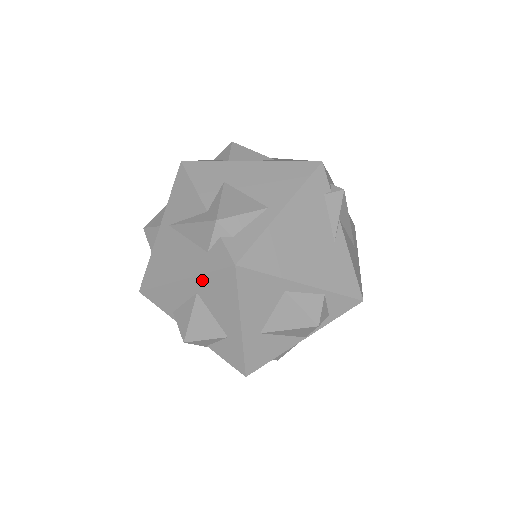
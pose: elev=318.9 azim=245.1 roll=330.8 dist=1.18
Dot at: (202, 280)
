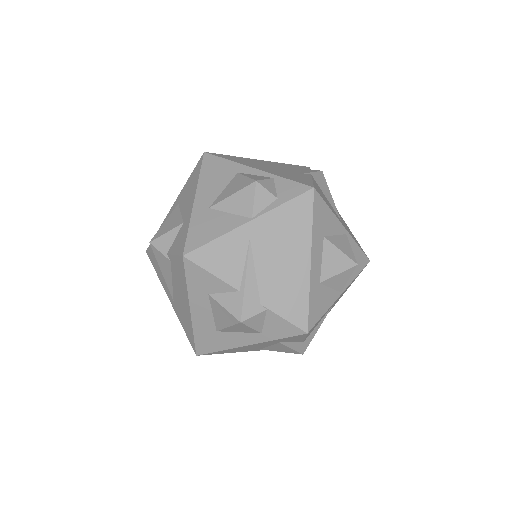
Dot at: (184, 188)
